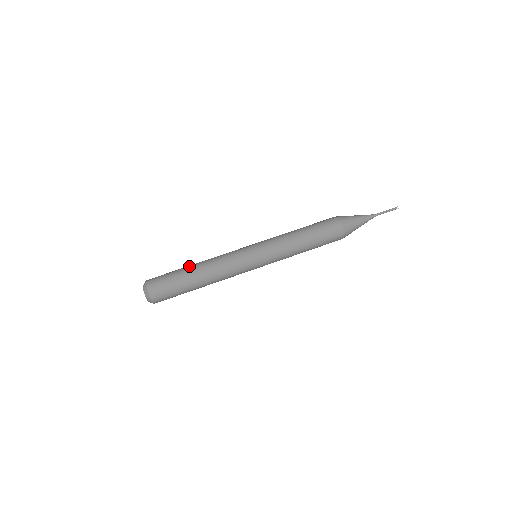
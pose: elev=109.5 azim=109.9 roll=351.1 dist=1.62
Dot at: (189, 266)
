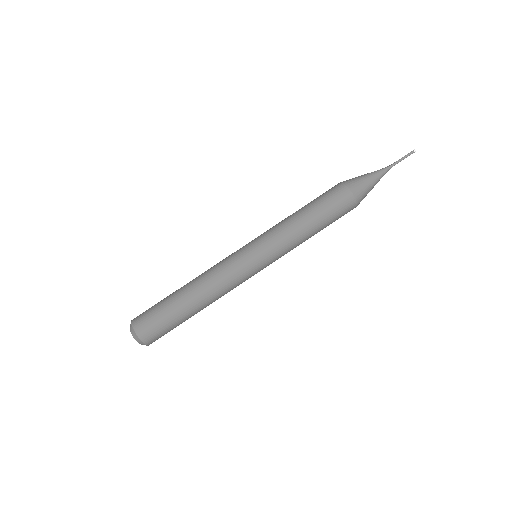
Dot at: (181, 296)
